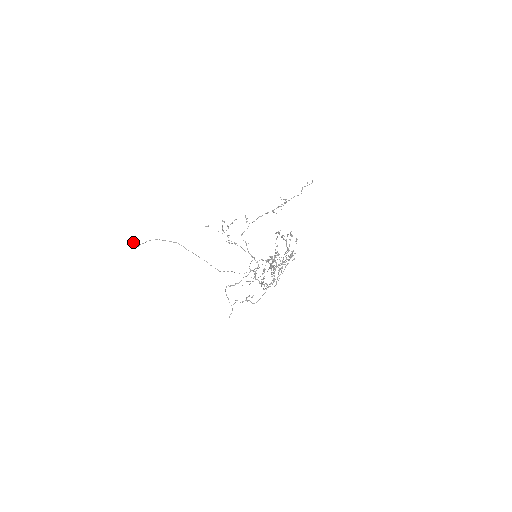
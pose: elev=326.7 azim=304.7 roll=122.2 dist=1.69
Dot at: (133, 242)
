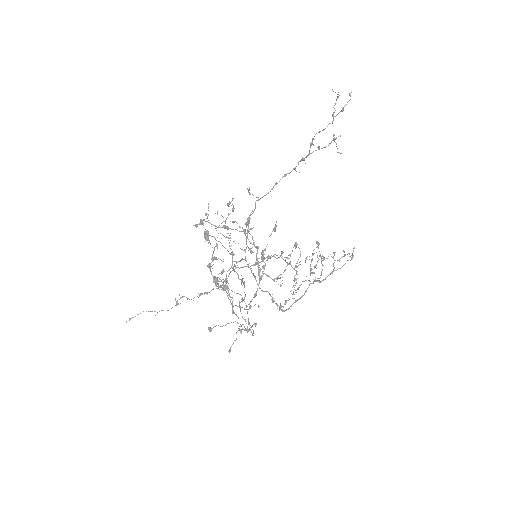
Dot at: (204, 236)
